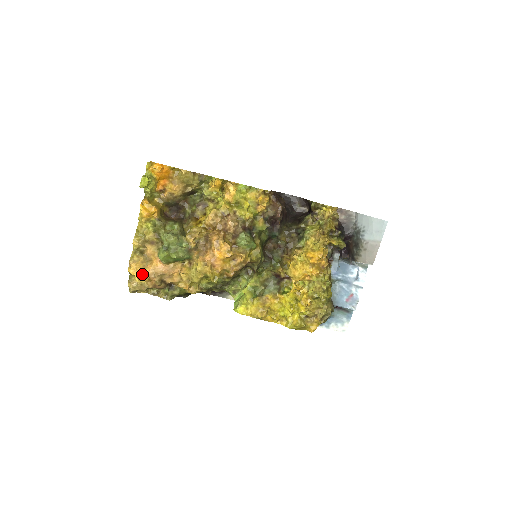
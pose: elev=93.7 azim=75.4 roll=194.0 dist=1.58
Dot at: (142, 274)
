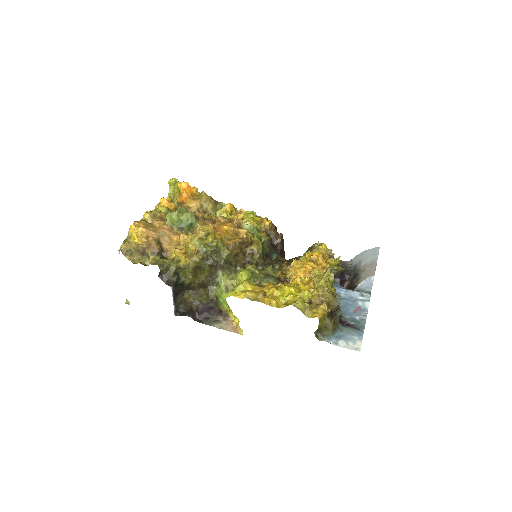
Dot at: (143, 227)
